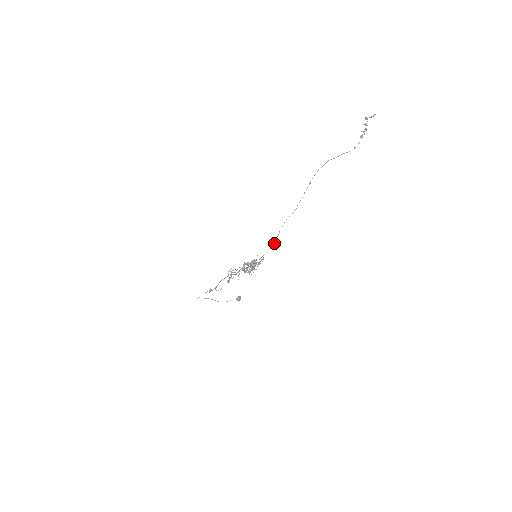
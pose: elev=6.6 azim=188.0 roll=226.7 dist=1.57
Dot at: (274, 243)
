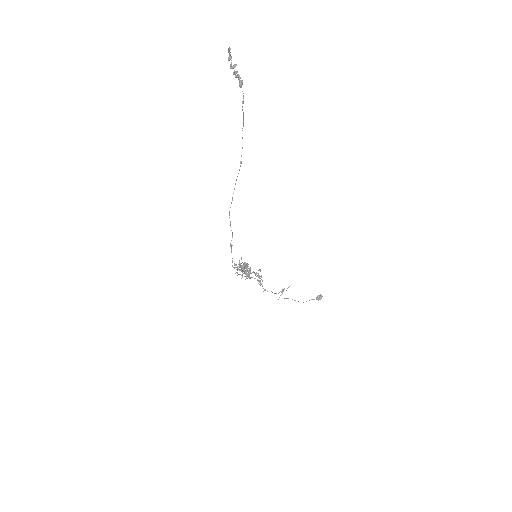
Dot at: (230, 245)
